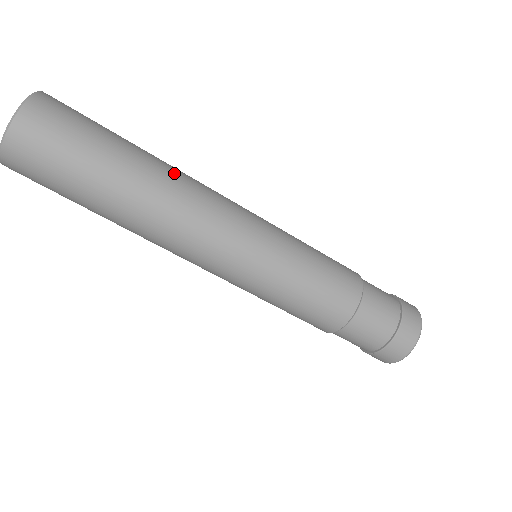
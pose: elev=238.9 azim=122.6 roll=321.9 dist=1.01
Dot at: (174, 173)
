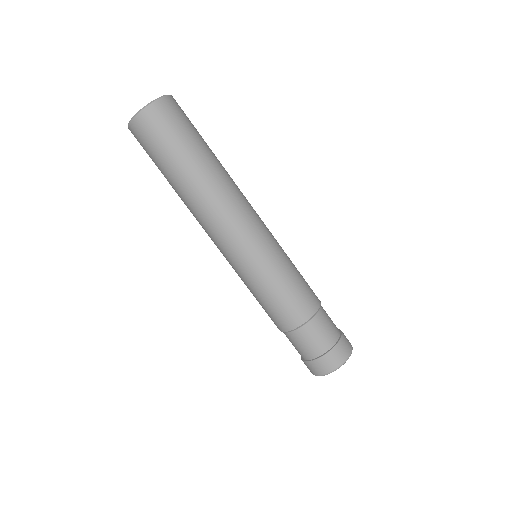
Dot at: occluded
